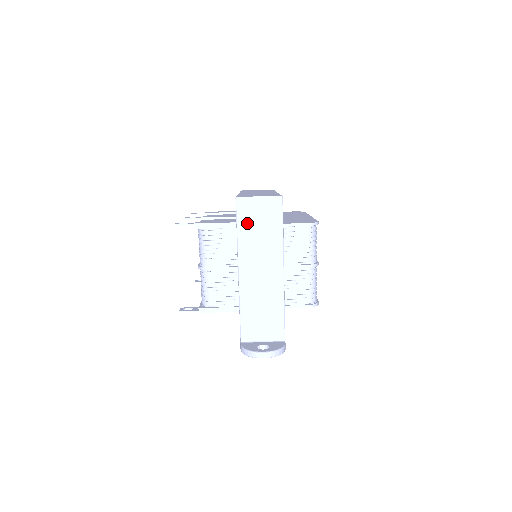
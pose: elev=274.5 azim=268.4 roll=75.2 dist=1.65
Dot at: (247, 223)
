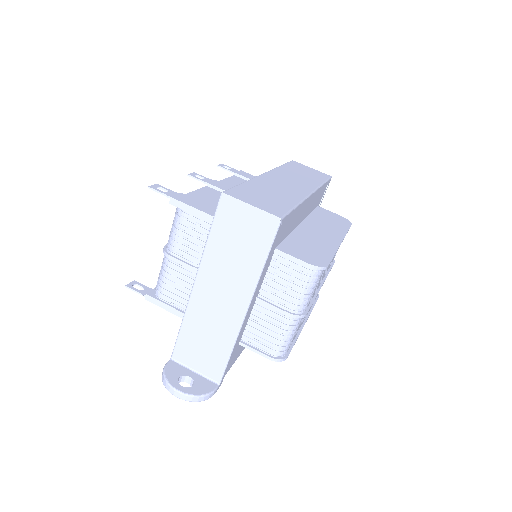
Dot at: (224, 231)
